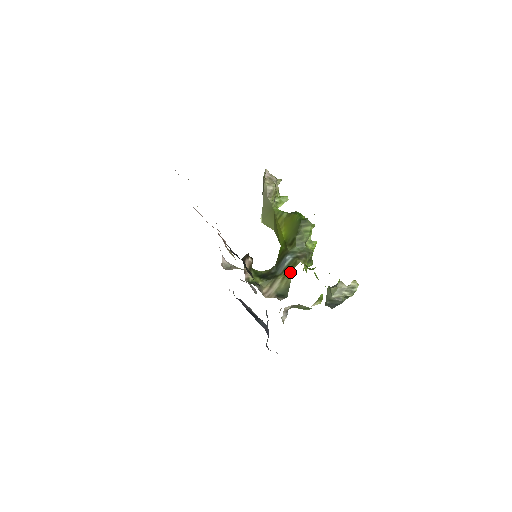
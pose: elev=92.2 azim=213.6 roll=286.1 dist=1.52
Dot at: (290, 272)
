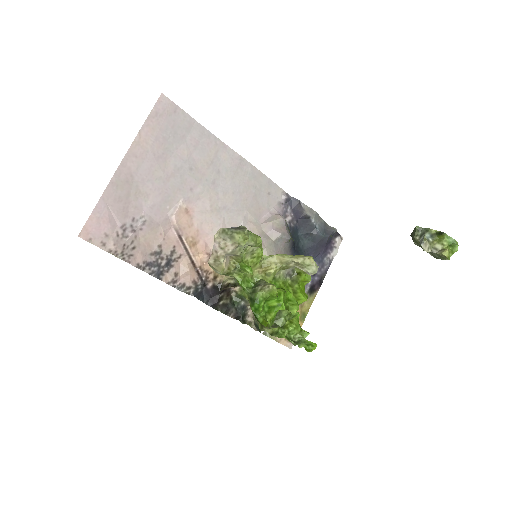
Dot at: (259, 327)
